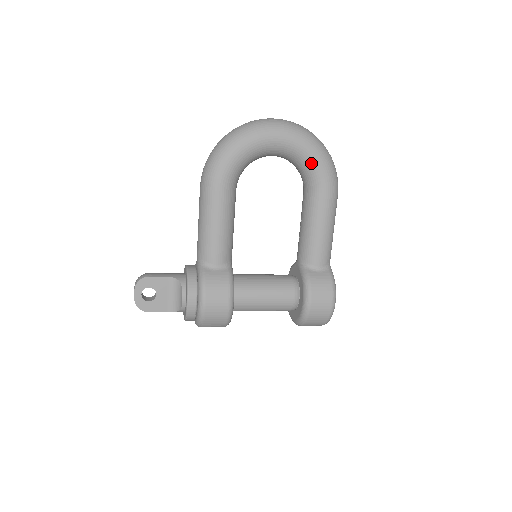
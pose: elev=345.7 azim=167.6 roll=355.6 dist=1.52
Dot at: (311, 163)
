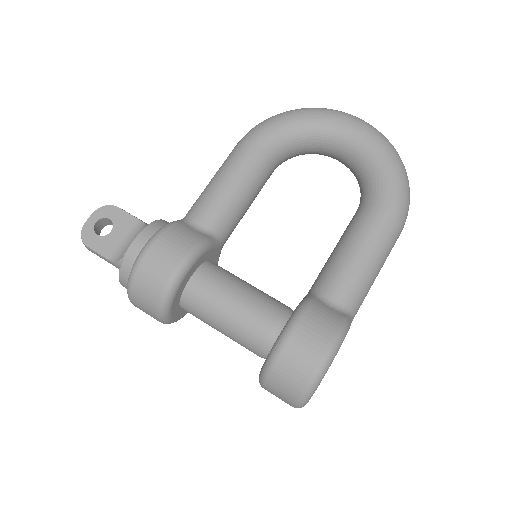
Dot at: (378, 168)
